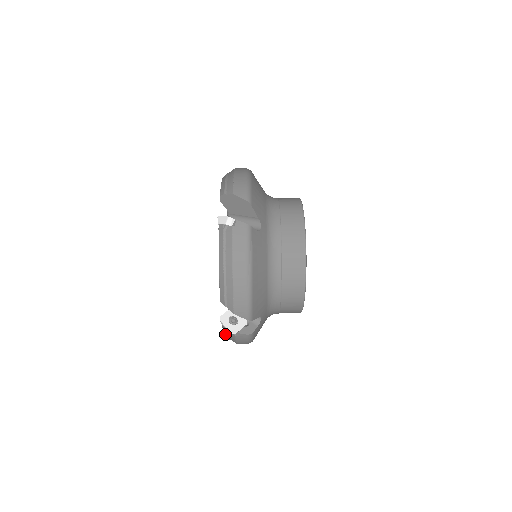
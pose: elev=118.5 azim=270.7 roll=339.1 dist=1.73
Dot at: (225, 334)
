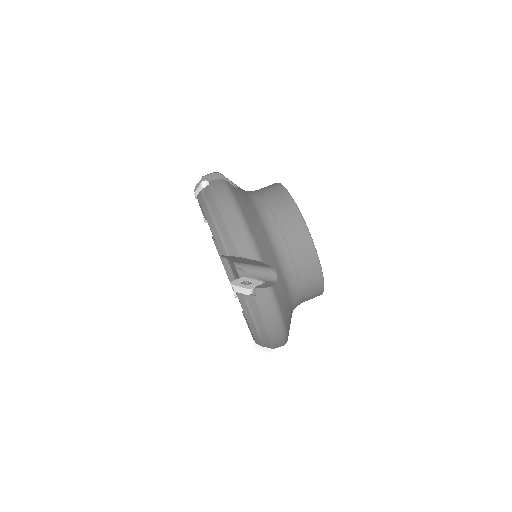
Dot at: (246, 312)
